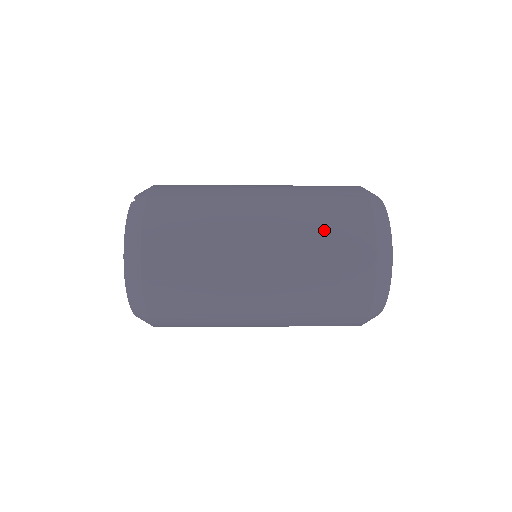
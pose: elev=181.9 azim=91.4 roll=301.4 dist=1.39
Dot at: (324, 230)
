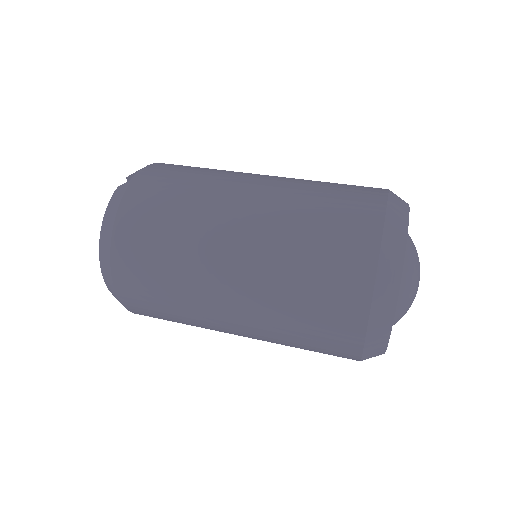
Dot at: (311, 257)
